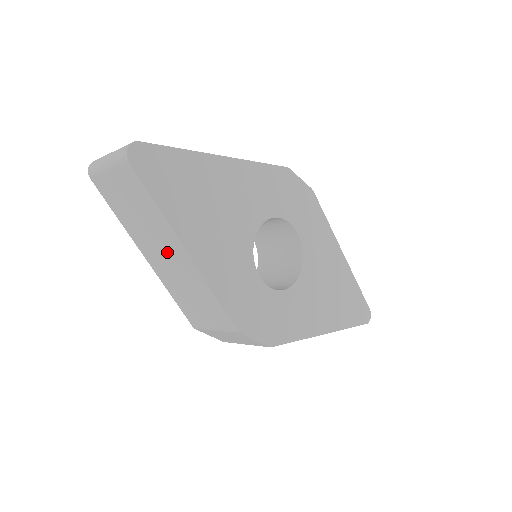
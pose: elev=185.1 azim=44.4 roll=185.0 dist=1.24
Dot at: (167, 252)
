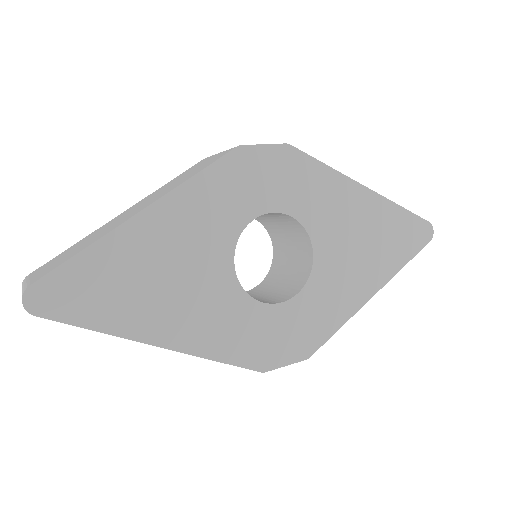
Dot at: occluded
